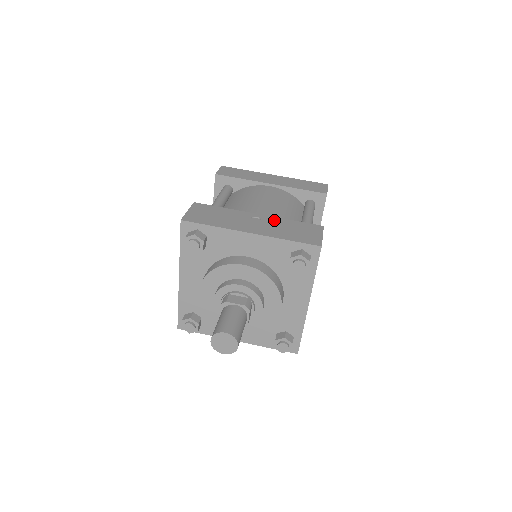
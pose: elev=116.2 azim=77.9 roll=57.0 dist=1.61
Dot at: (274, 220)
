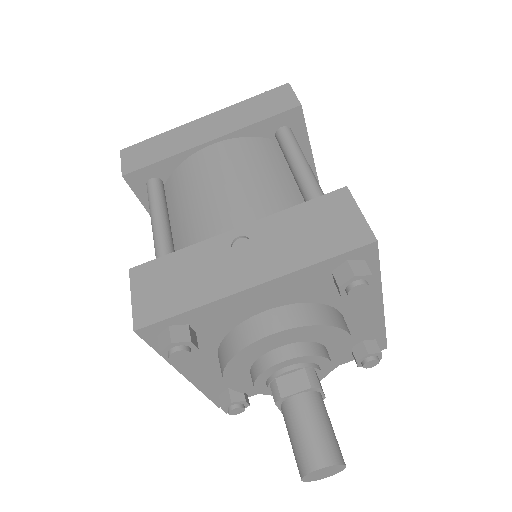
Dot at: (268, 226)
